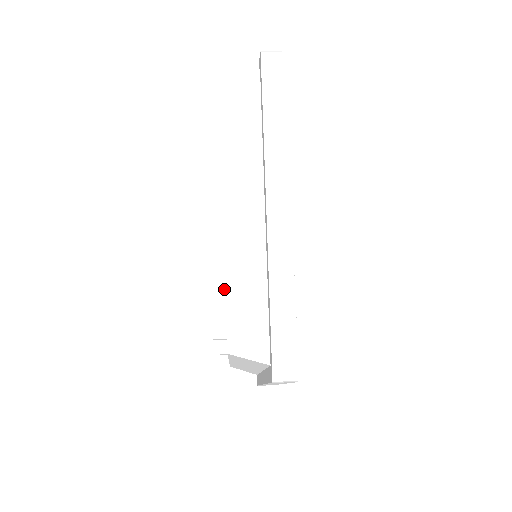
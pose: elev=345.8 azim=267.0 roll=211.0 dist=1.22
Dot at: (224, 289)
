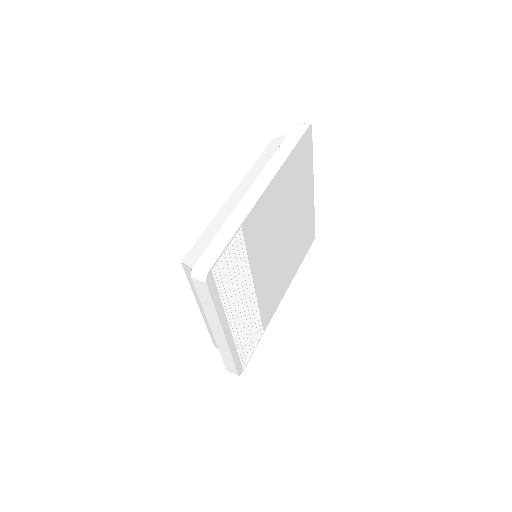
Dot at: occluded
